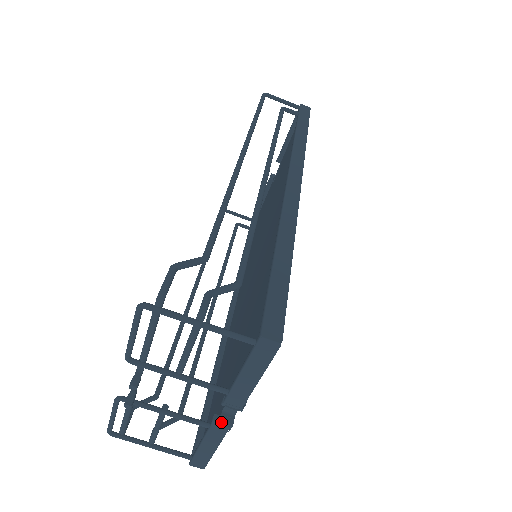
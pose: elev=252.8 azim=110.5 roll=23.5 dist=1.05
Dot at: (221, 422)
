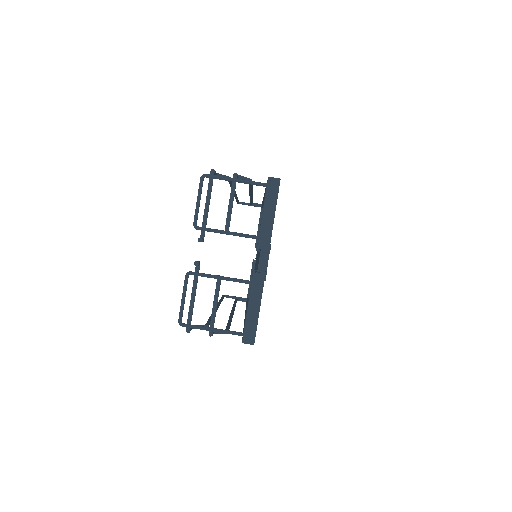
Dot at: (258, 270)
